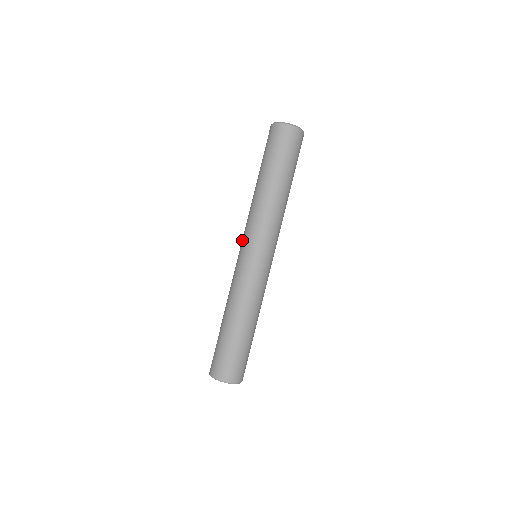
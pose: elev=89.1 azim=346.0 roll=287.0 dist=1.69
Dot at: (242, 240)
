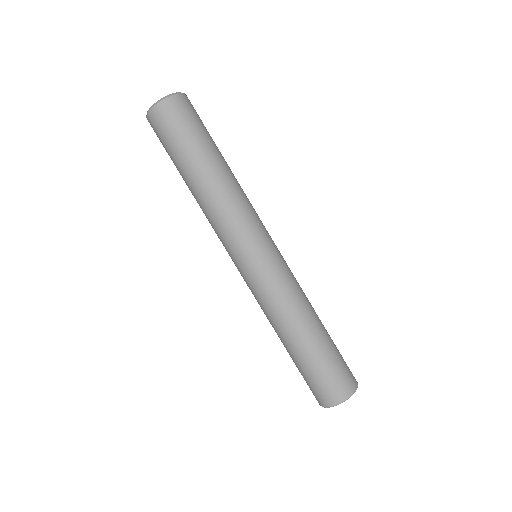
Dot at: occluded
